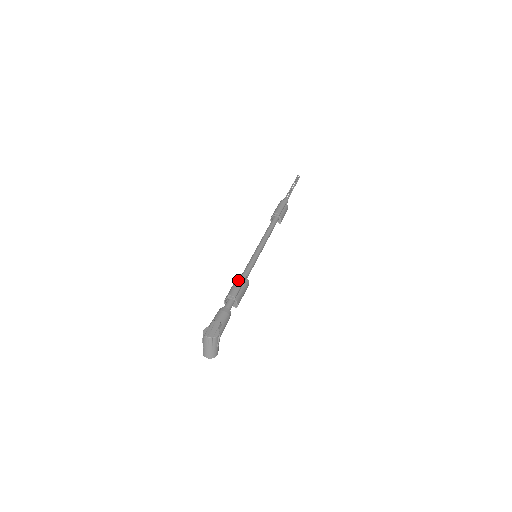
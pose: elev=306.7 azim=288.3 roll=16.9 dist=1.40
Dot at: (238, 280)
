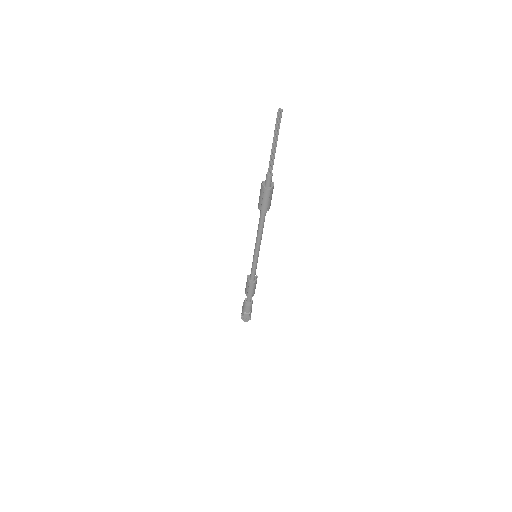
Dot at: (250, 288)
